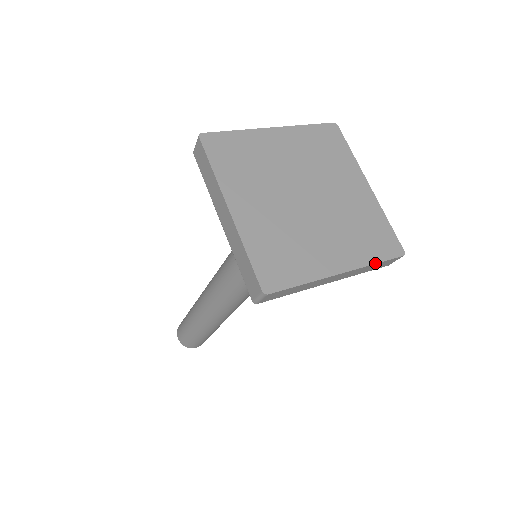
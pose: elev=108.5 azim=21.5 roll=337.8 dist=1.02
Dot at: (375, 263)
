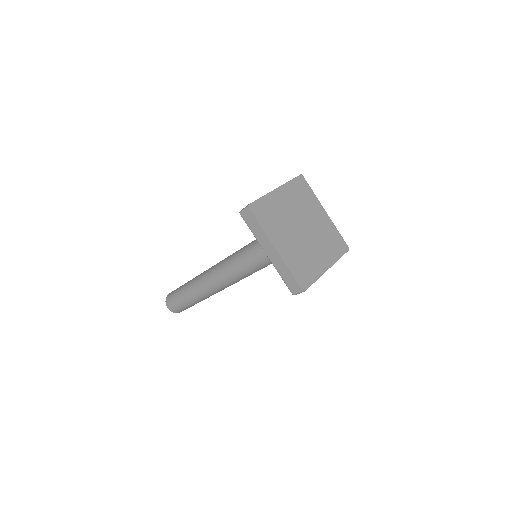
Dot at: (290, 270)
